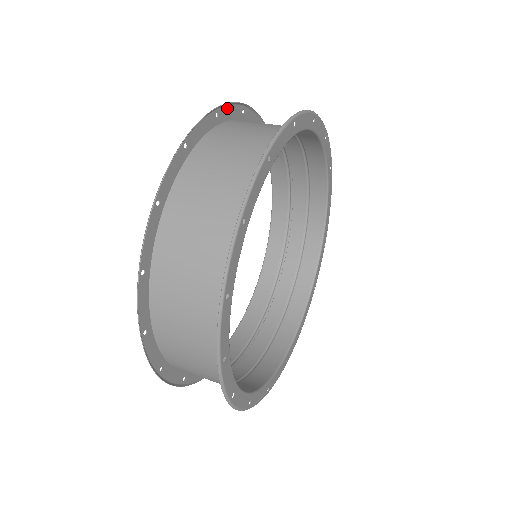
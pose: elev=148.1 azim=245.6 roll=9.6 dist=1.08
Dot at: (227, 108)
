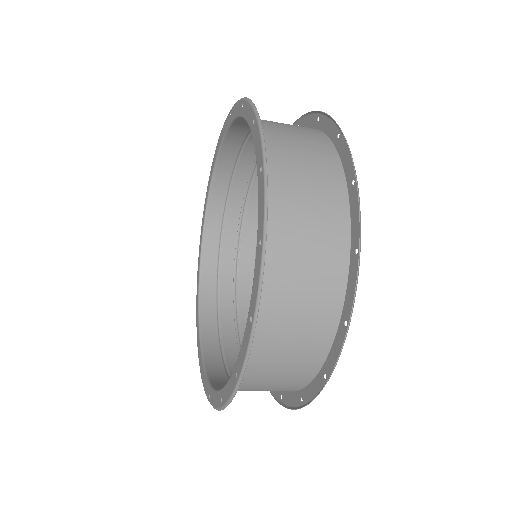
Dot at: (207, 190)
